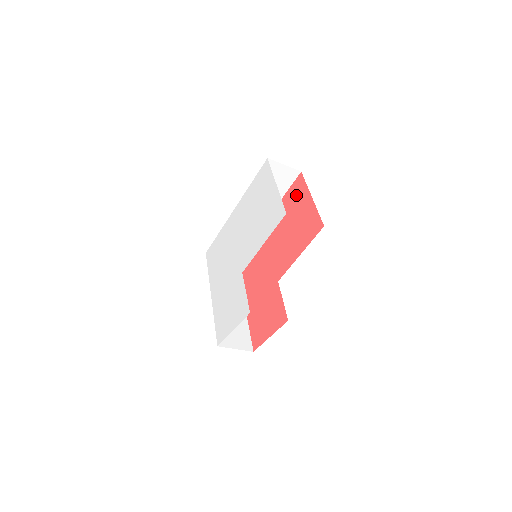
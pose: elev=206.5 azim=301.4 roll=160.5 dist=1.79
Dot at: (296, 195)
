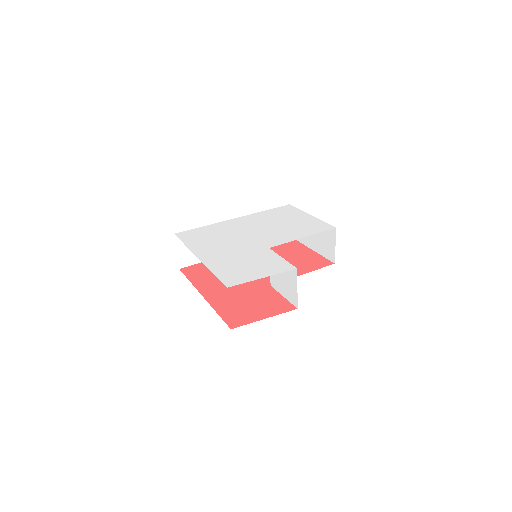
Dot at: (287, 245)
